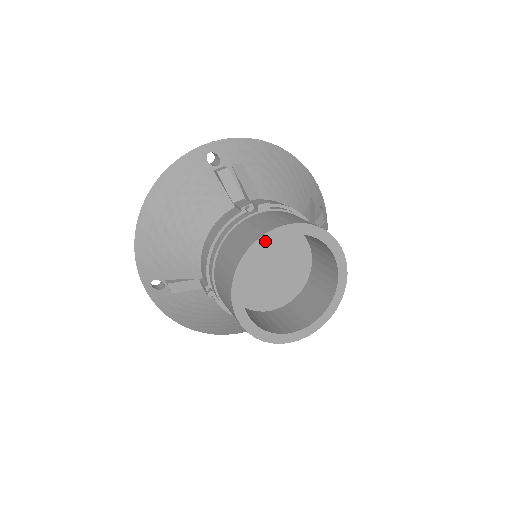
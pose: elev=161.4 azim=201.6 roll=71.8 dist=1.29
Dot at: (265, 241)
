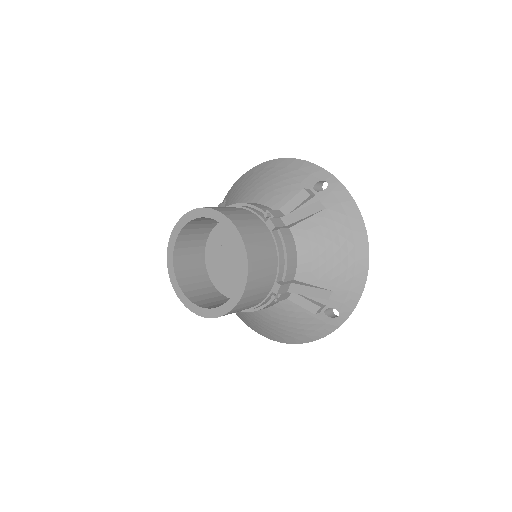
Dot at: (220, 218)
